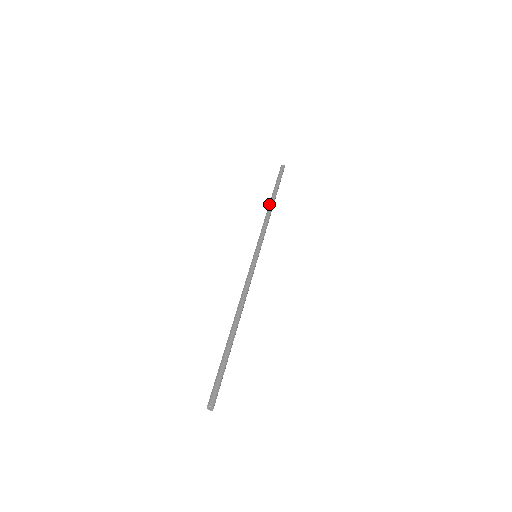
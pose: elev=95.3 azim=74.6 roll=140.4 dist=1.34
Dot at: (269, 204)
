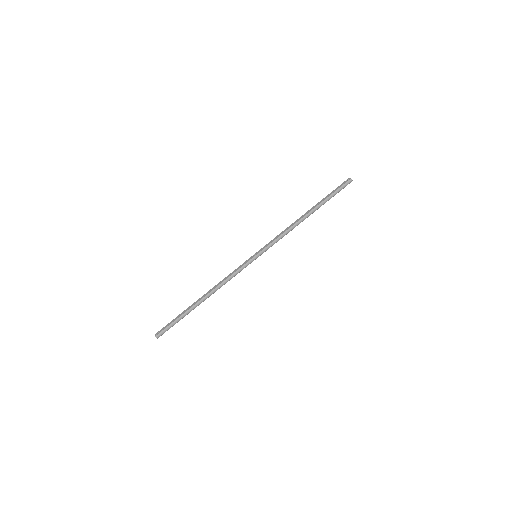
Dot at: (304, 217)
